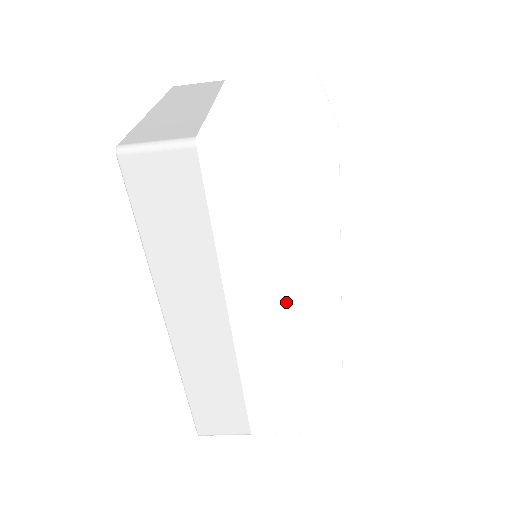
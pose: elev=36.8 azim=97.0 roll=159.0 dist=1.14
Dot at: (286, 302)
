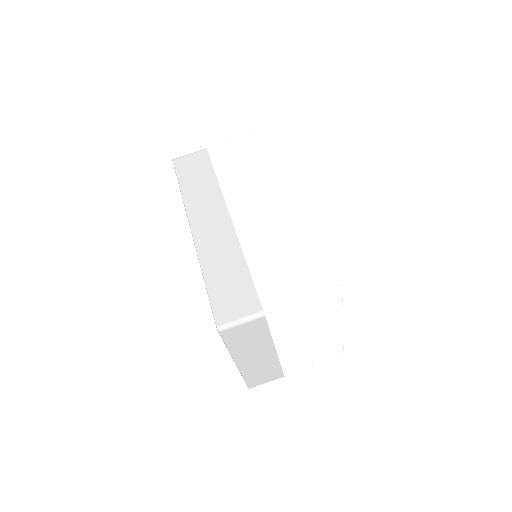
Dot at: (262, 198)
